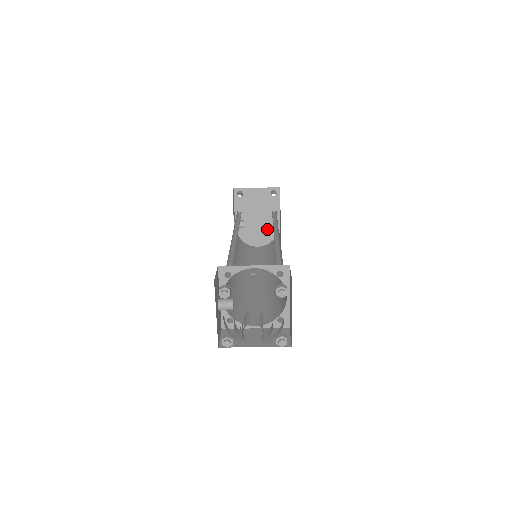
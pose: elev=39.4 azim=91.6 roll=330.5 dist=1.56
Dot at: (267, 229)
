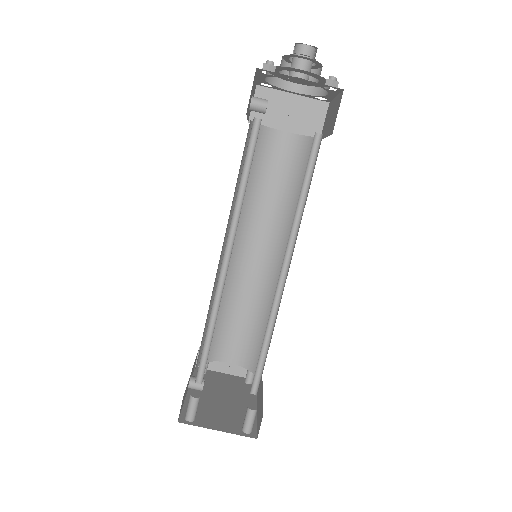
Dot at: (236, 408)
